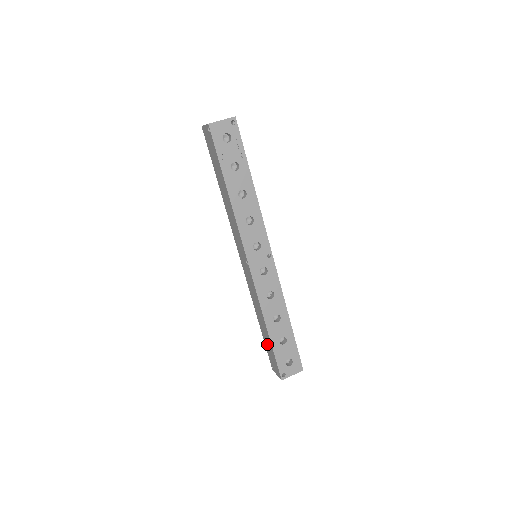
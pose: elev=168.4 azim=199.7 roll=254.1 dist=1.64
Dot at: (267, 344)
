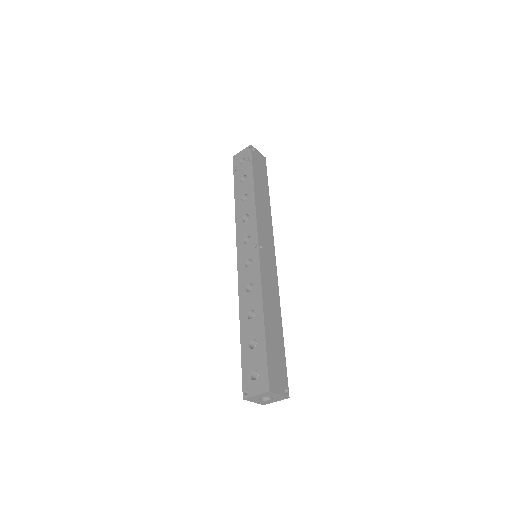
Dot at: occluded
